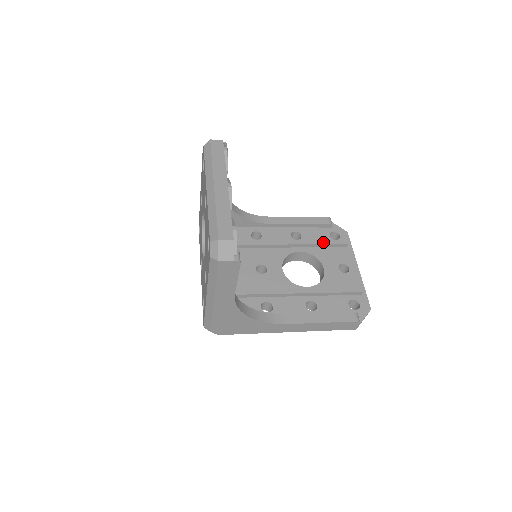
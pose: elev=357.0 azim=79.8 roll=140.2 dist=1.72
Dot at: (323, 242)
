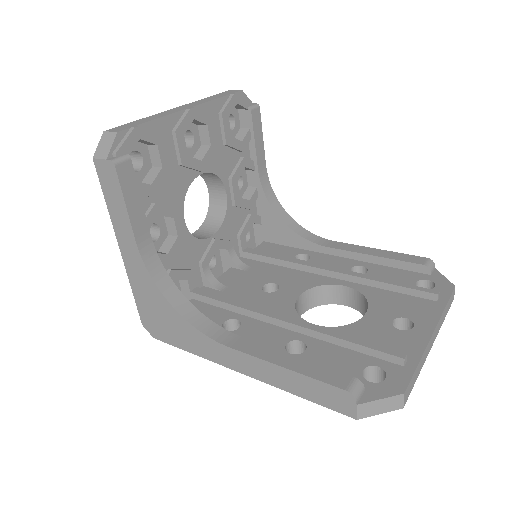
Dot at: (391, 281)
